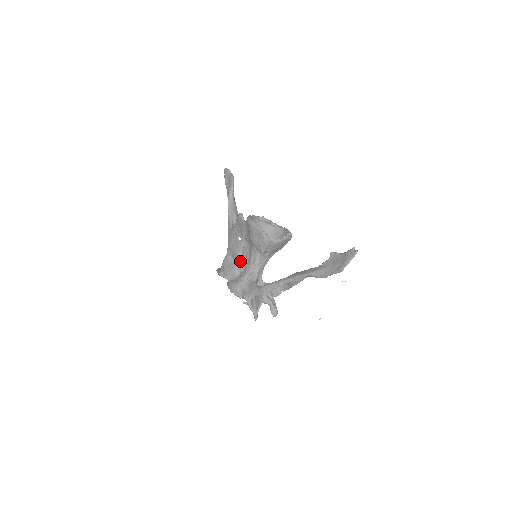
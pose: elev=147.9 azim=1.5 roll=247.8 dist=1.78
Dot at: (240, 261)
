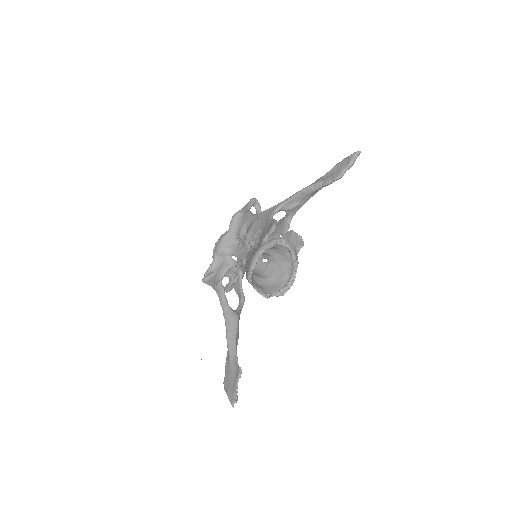
Dot at: (245, 240)
